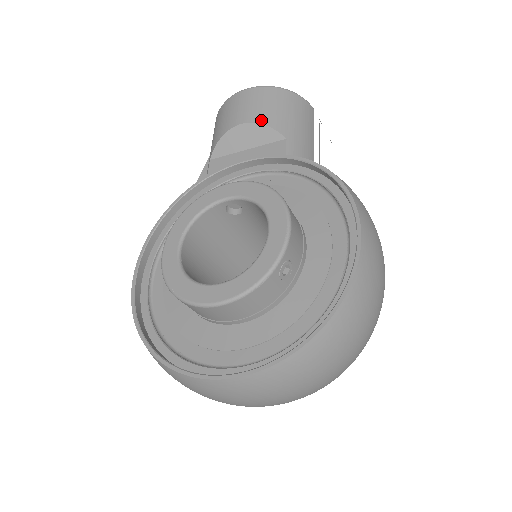
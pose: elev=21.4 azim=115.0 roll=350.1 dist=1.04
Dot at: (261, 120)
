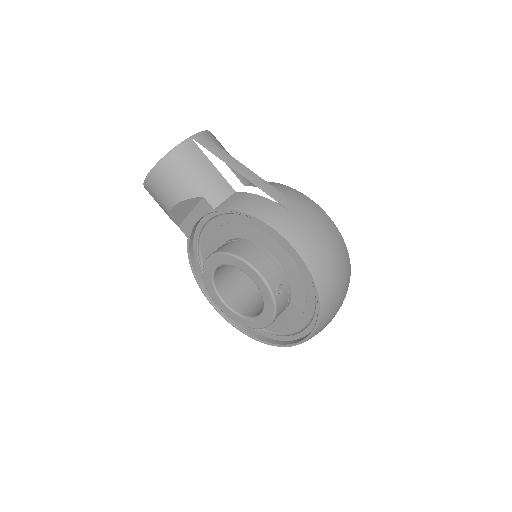
Dot at: (179, 198)
